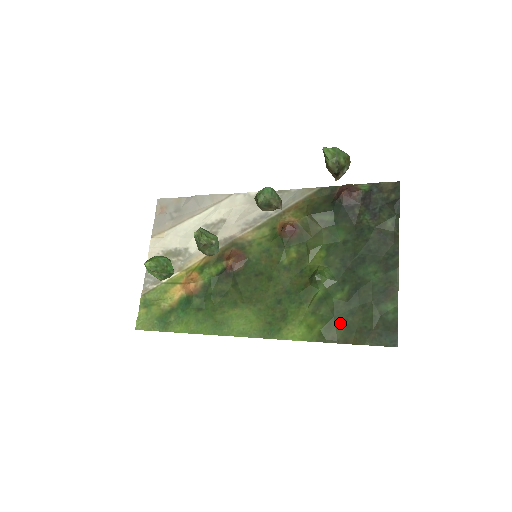
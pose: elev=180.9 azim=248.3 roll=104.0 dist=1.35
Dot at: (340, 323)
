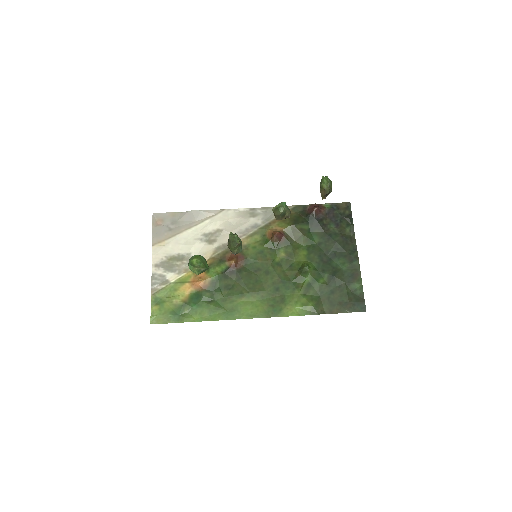
Dot at: (325, 300)
